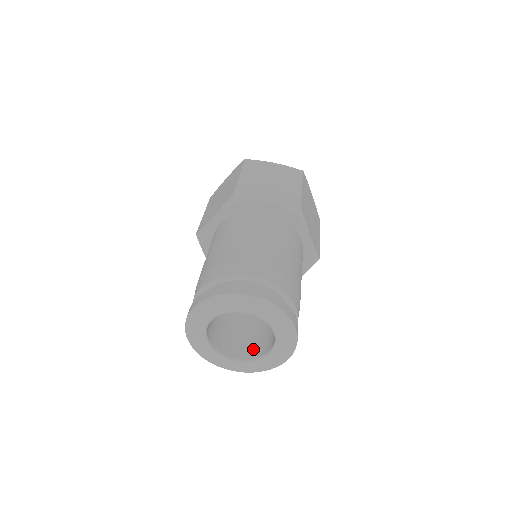
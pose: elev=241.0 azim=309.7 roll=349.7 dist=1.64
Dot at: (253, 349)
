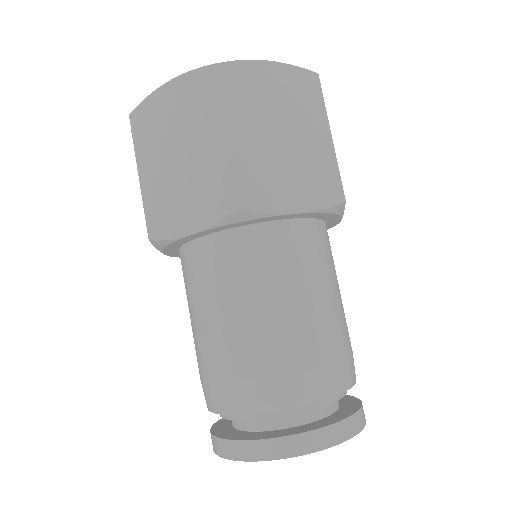
Dot at: occluded
